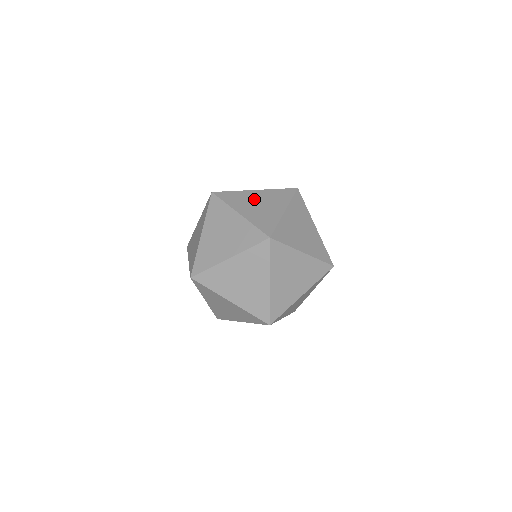
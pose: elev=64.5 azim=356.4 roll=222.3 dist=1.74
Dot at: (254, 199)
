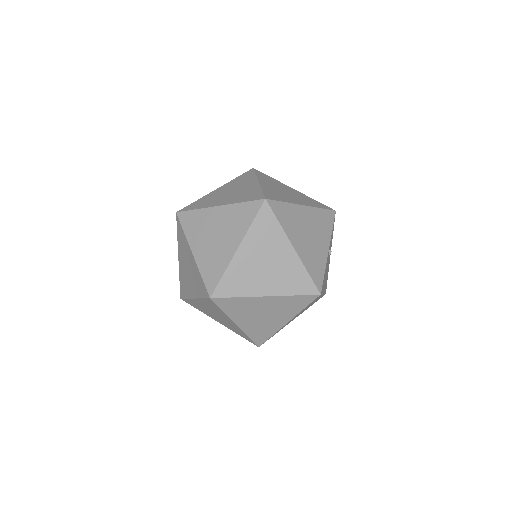
Dot at: (285, 188)
